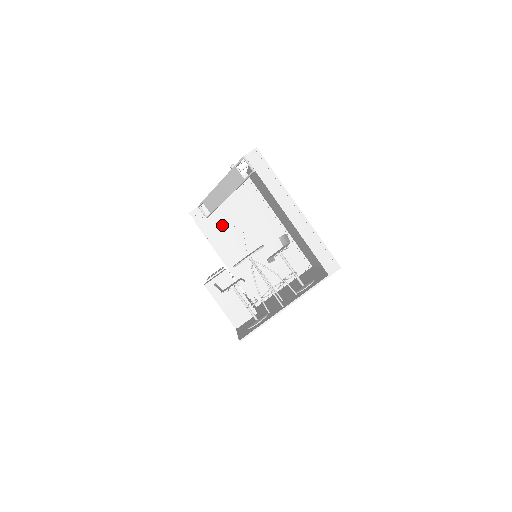
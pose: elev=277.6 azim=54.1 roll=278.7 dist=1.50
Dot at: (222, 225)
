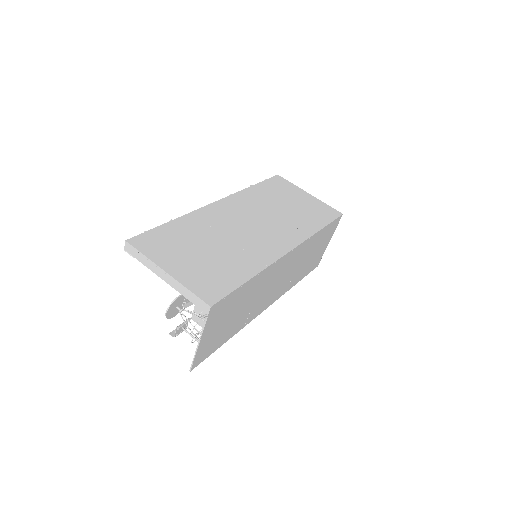
Dot at: occluded
